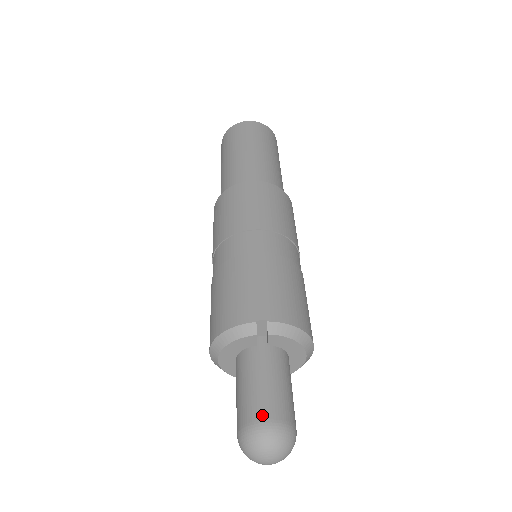
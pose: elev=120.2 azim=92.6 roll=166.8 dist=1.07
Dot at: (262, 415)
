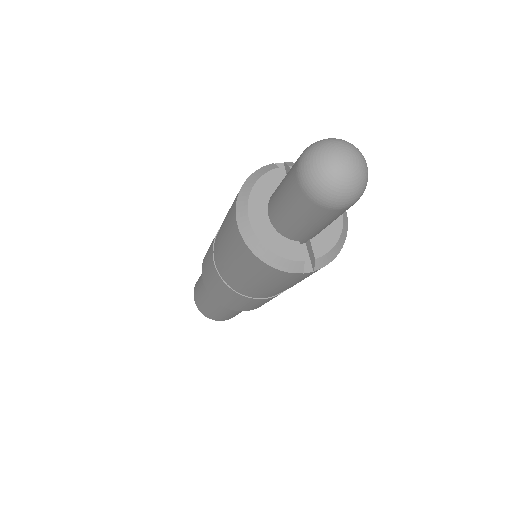
Dot at: occluded
